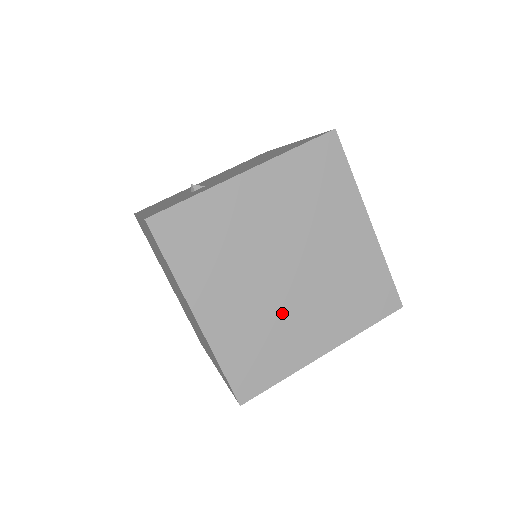
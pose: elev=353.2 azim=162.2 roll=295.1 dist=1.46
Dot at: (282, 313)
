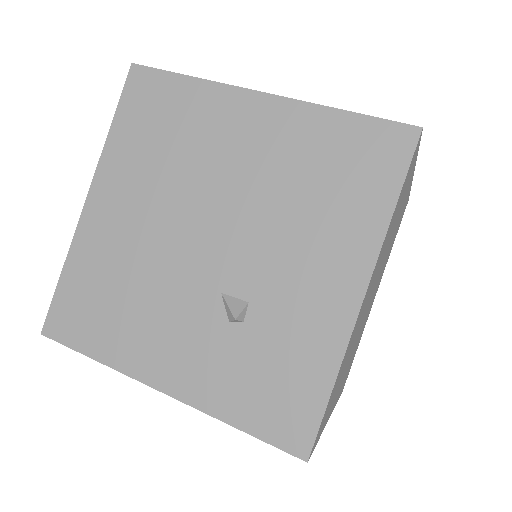
Dot at: (364, 322)
